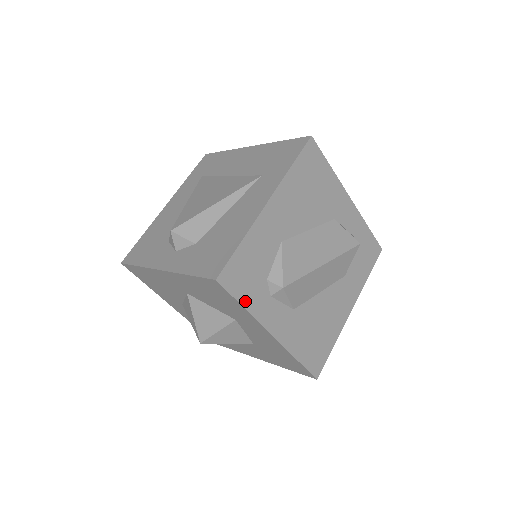
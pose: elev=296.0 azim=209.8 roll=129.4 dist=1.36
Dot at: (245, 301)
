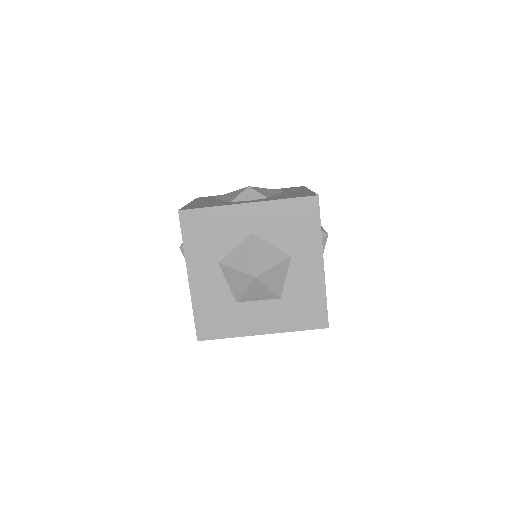
Dot at: (320, 225)
